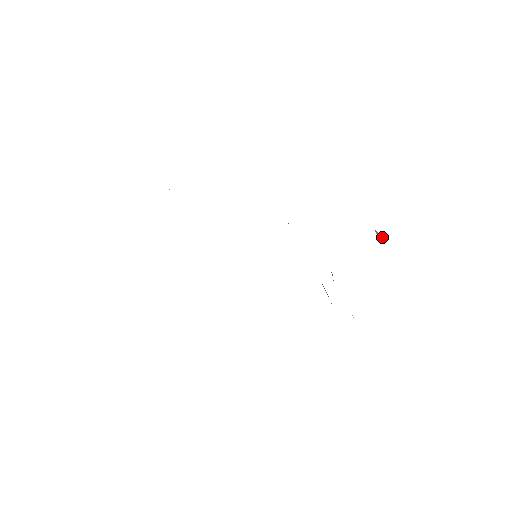
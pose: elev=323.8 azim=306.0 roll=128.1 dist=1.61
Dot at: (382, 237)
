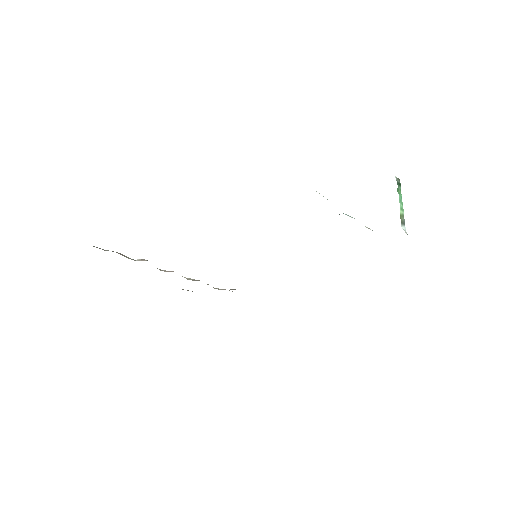
Dot at: (398, 191)
